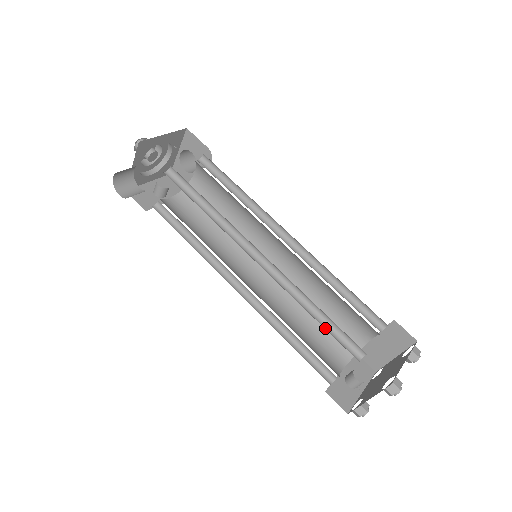
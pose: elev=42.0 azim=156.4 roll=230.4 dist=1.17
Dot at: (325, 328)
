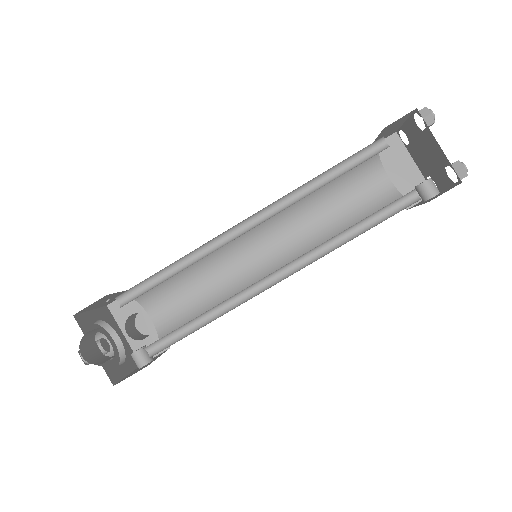
Dot at: (345, 172)
